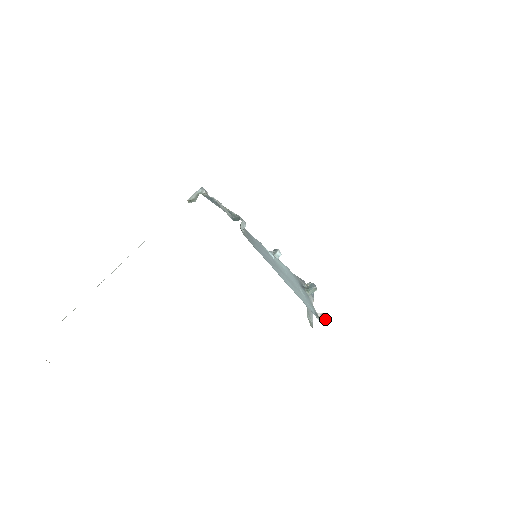
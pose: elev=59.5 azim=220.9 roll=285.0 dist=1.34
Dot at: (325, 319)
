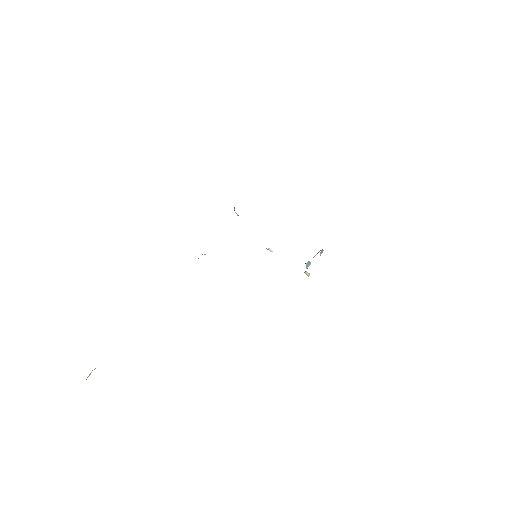
Dot at: occluded
